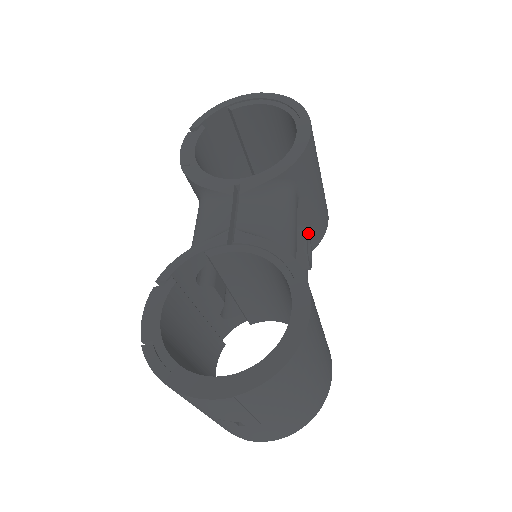
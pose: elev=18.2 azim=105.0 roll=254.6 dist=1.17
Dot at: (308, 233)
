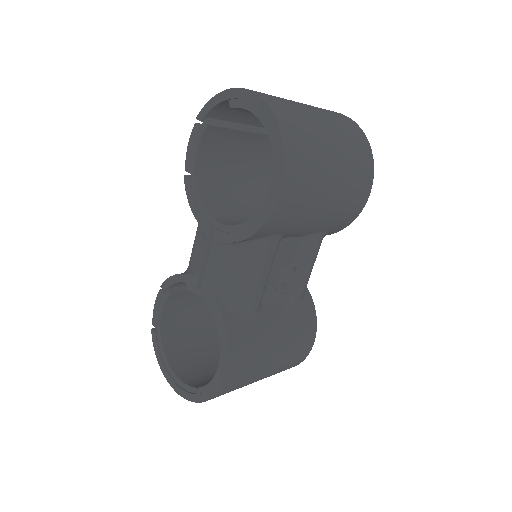
Dot at: (290, 265)
